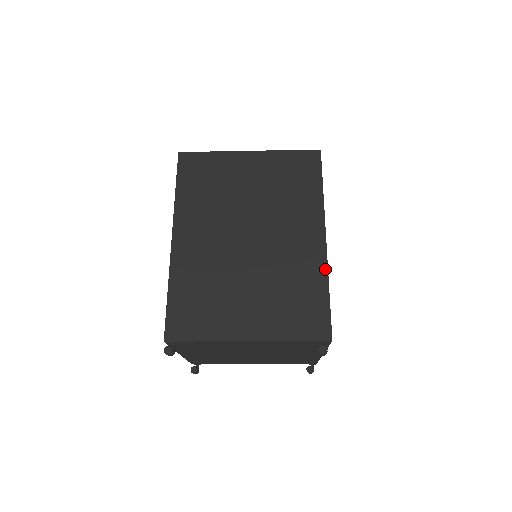
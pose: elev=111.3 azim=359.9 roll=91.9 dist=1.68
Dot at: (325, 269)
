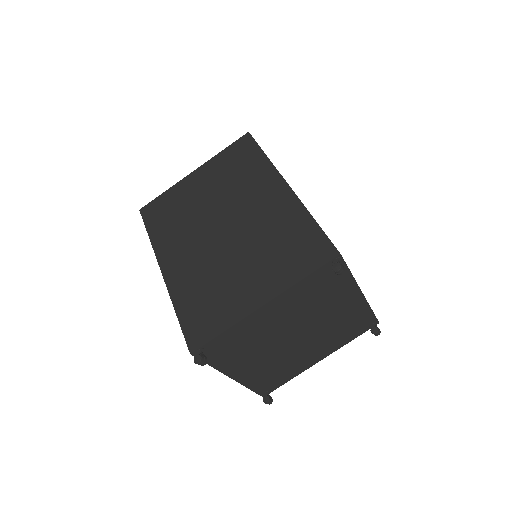
Dot at: (300, 206)
